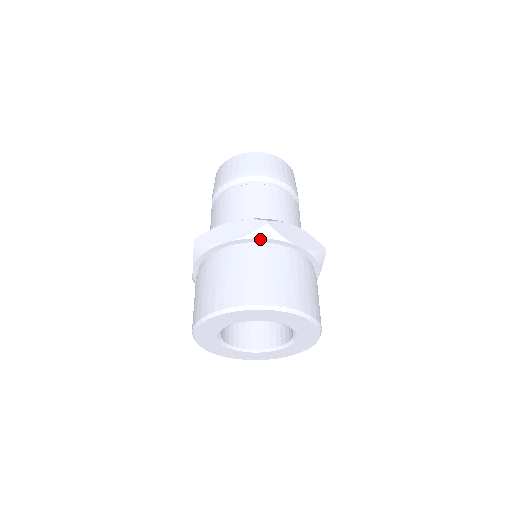
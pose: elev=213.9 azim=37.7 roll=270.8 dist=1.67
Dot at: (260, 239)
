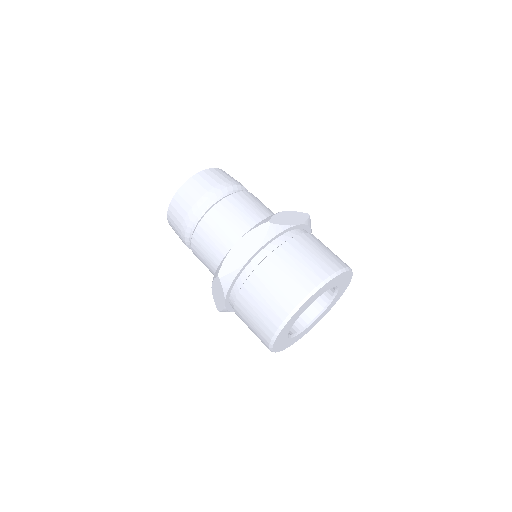
Dot at: (231, 286)
